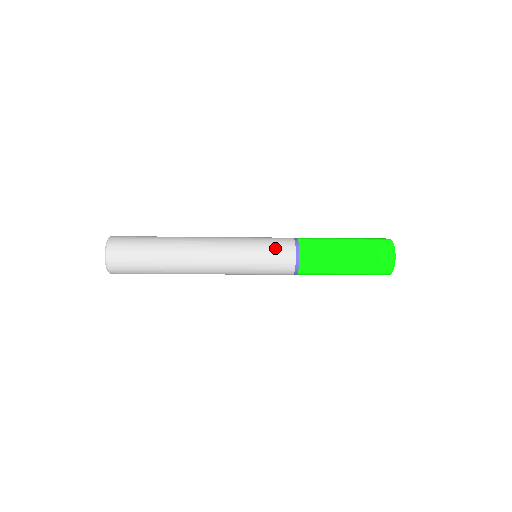
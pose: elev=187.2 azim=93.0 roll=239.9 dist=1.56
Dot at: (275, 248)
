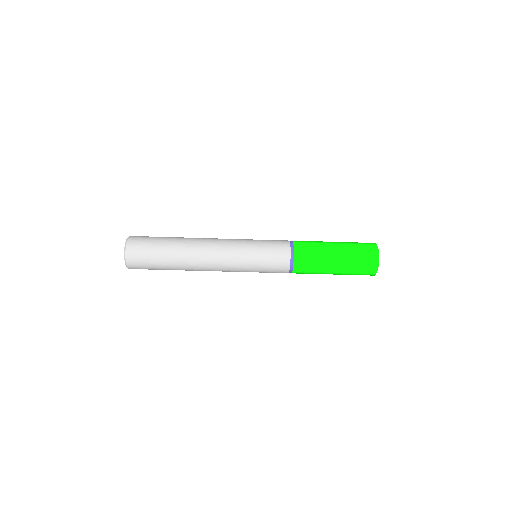
Dot at: (272, 243)
